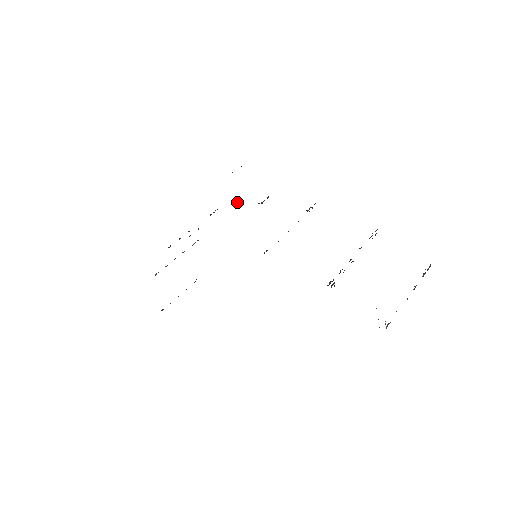
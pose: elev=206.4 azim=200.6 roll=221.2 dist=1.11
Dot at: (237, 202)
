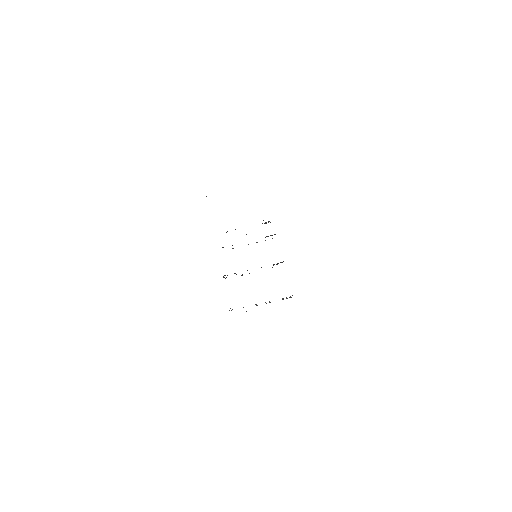
Dot at: occluded
